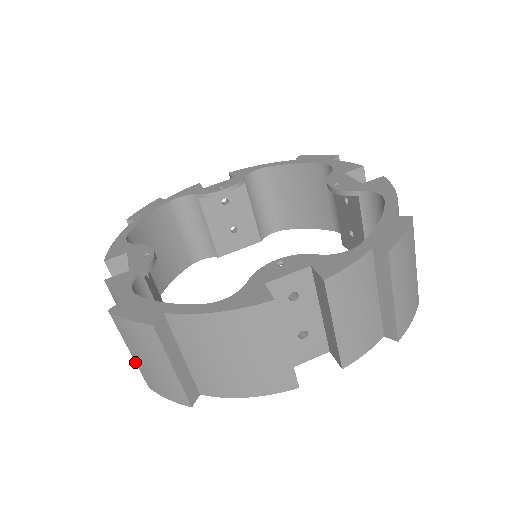
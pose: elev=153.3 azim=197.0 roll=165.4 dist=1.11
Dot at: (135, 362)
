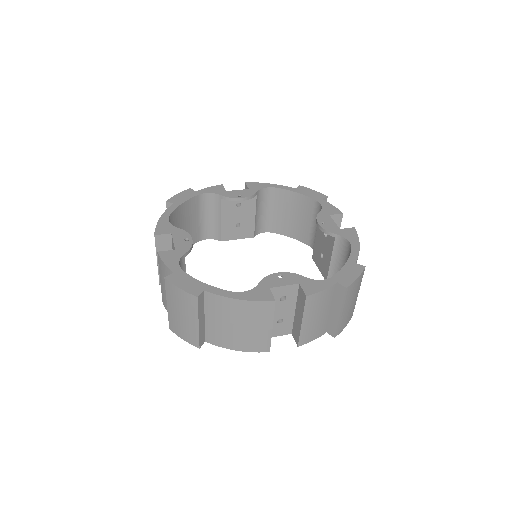
Dot at: occluded
